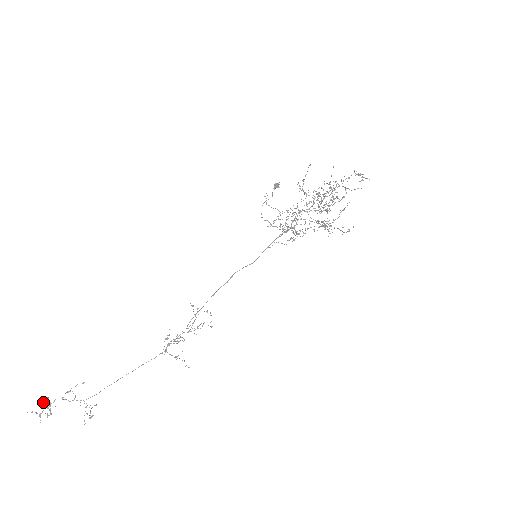
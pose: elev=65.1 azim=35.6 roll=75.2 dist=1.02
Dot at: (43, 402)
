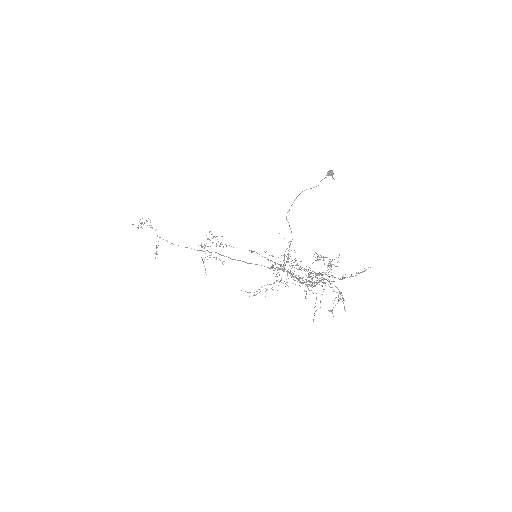
Dot at: (139, 221)
